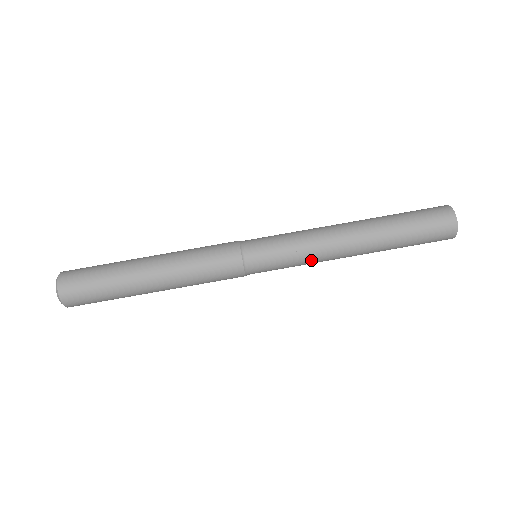
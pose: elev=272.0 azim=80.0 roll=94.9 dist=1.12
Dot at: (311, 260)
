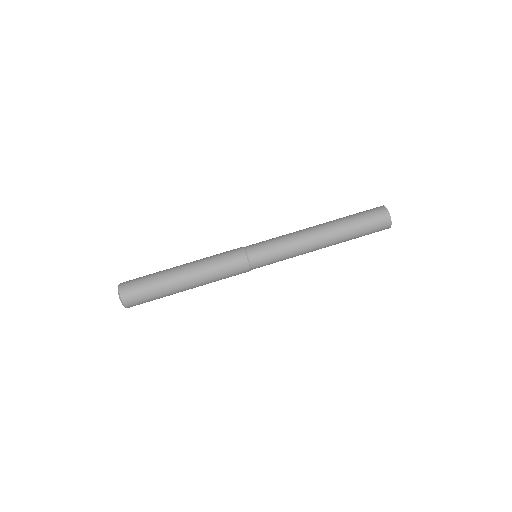
Dot at: occluded
